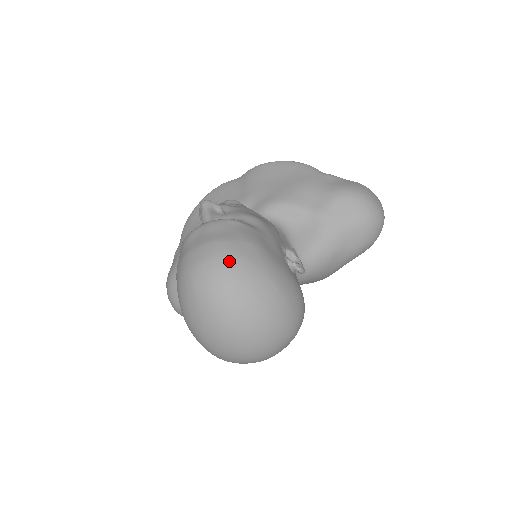
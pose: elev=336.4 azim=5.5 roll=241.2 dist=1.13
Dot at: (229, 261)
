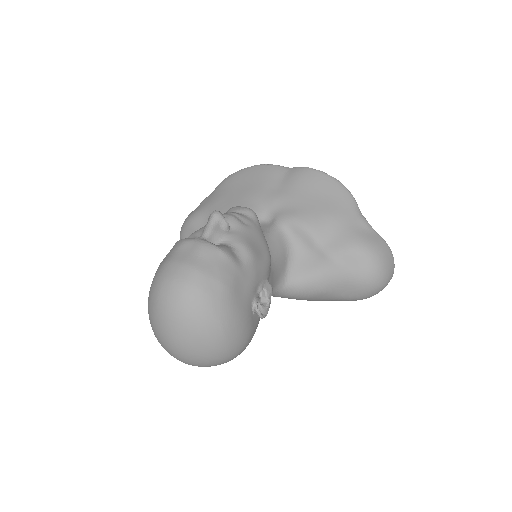
Dot at: (193, 294)
